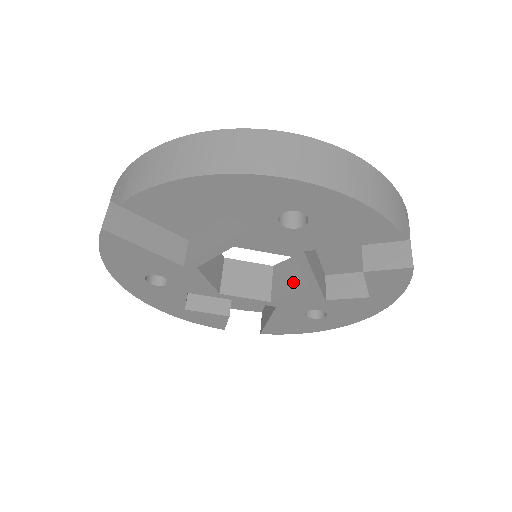
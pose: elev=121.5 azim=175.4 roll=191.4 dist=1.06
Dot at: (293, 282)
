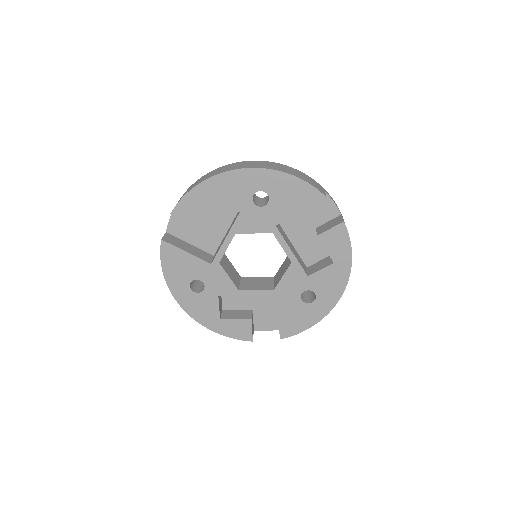
Dot at: (284, 270)
